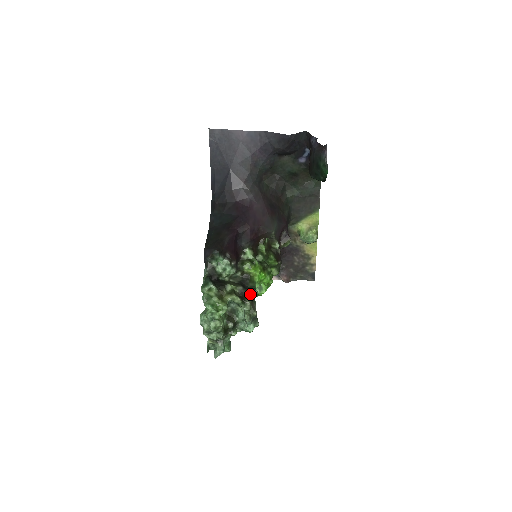
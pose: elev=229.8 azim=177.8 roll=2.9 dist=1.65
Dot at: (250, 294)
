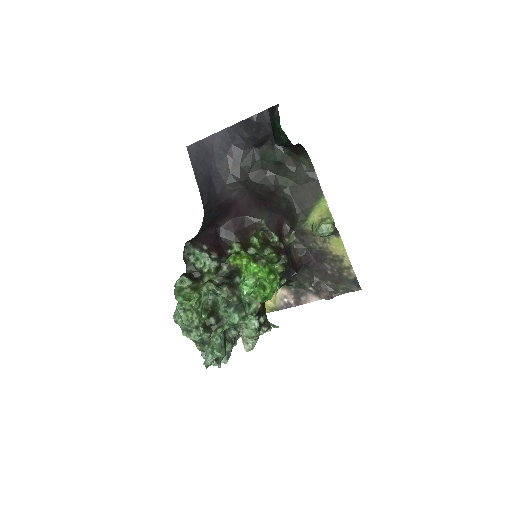
Dot at: (231, 282)
